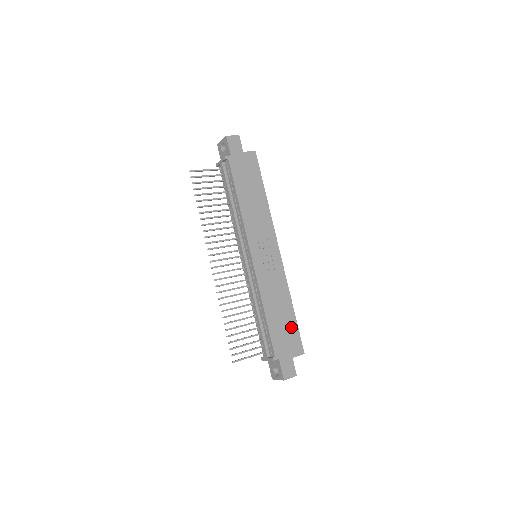
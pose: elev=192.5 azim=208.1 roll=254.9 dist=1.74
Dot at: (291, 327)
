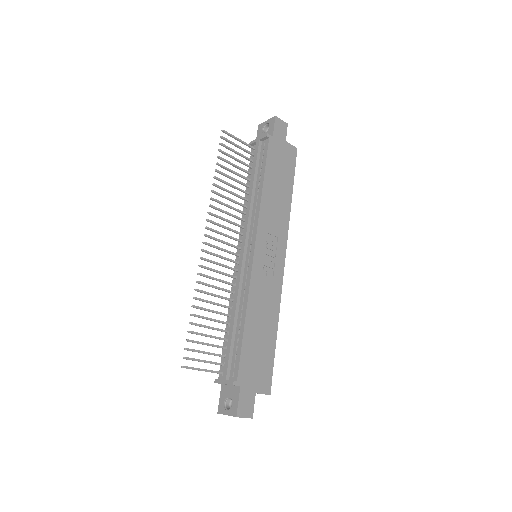
Dot at: (267, 354)
